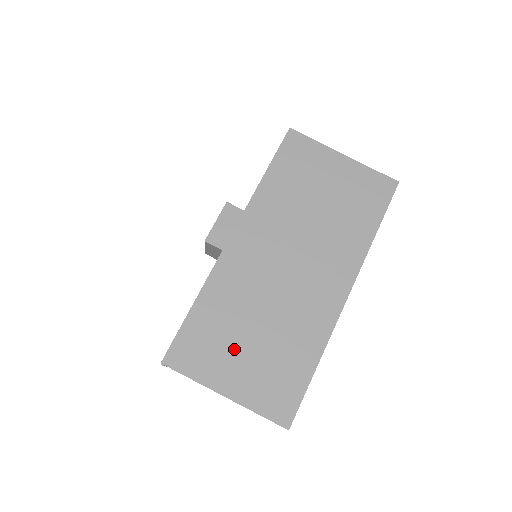
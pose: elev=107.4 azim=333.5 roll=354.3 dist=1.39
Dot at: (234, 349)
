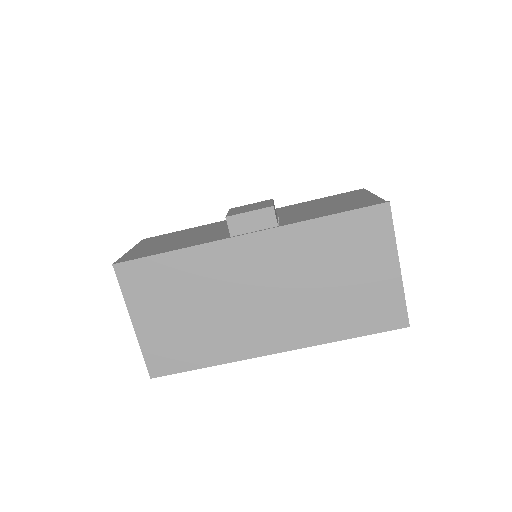
Dot at: (167, 305)
